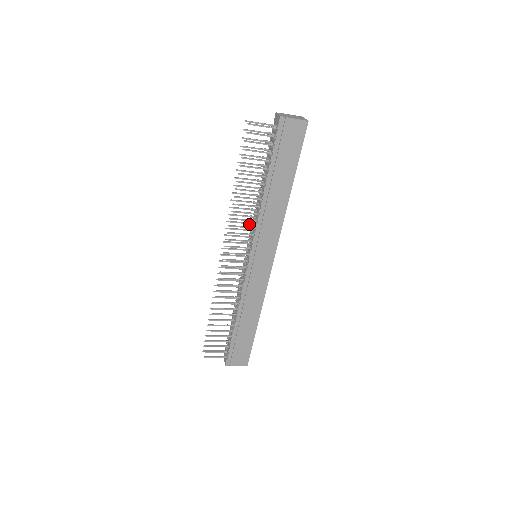
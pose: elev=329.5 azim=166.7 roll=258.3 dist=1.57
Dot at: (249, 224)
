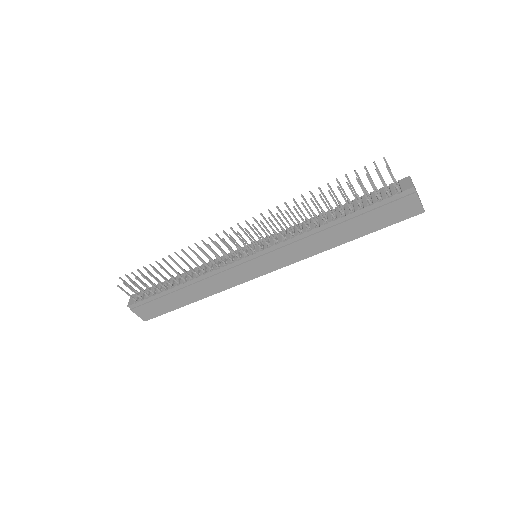
Dot at: (282, 229)
